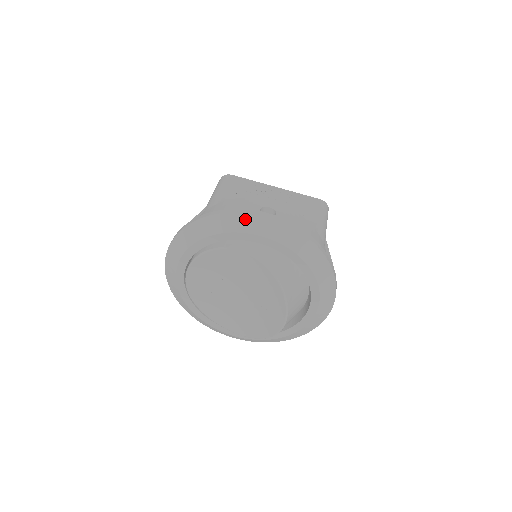
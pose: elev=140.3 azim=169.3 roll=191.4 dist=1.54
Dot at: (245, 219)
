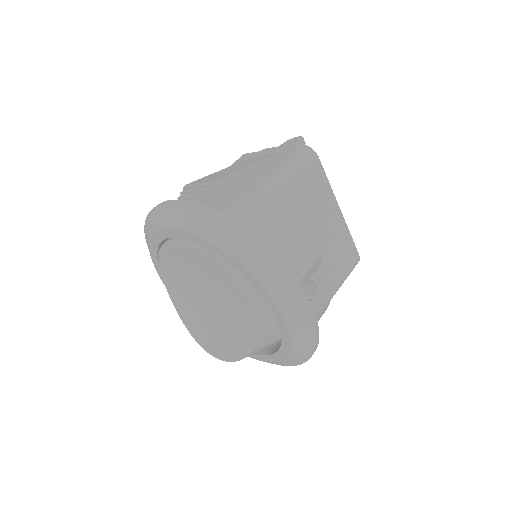
Dot at: (285, 290)
